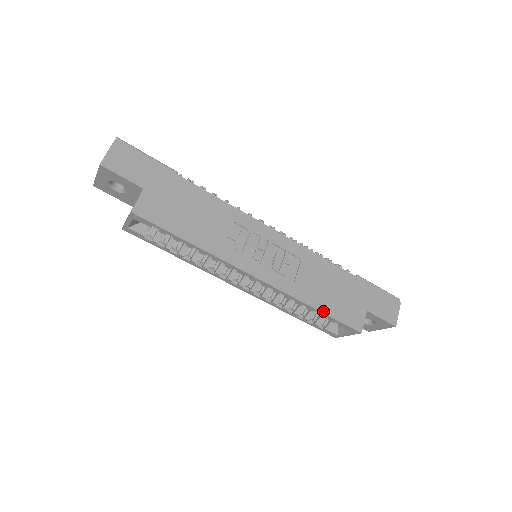
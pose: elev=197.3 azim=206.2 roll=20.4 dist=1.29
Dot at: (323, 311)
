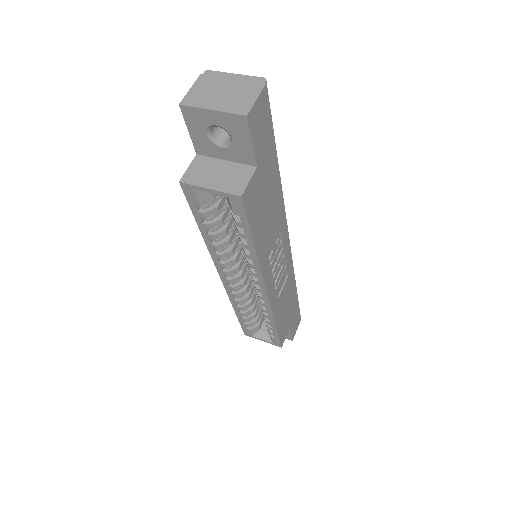
Dot at: (277, 328)
